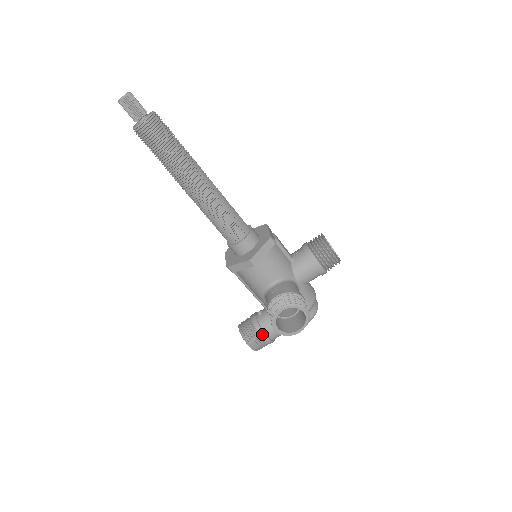
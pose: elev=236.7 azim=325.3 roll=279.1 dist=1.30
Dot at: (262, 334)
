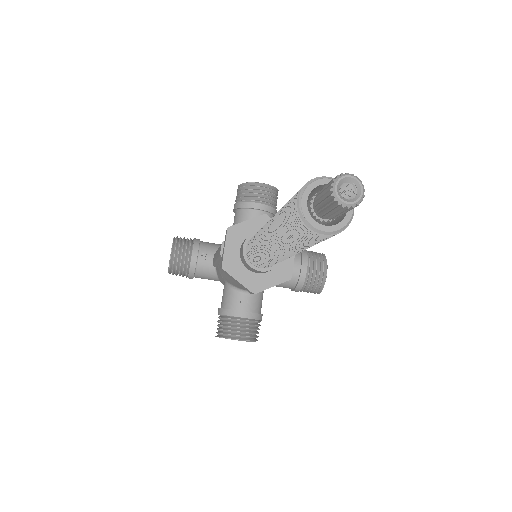
Dot at: (191, 277)
